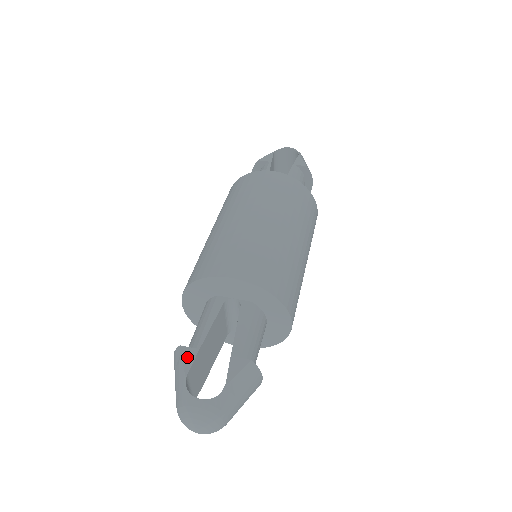
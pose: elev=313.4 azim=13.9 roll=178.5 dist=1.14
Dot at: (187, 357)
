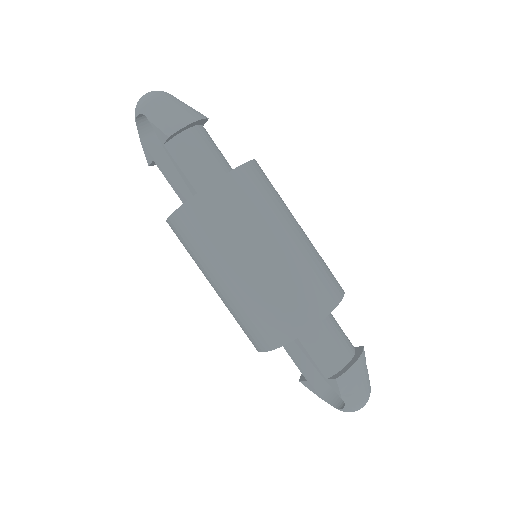
Dot at: (309, 387)
